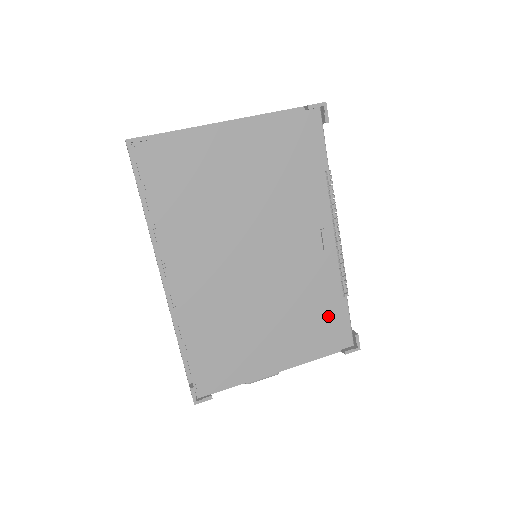
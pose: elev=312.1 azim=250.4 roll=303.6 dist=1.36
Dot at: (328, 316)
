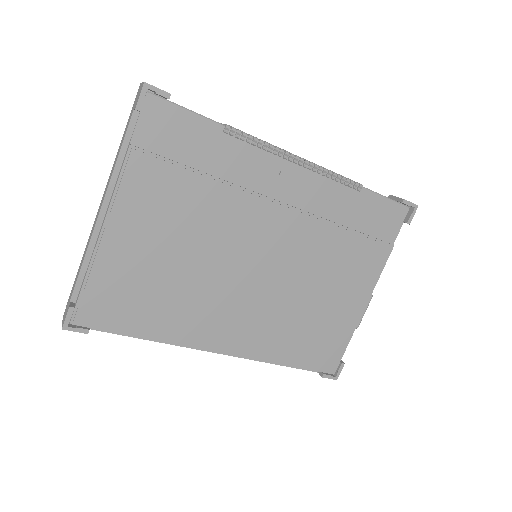
Dot at: (364, 218)
